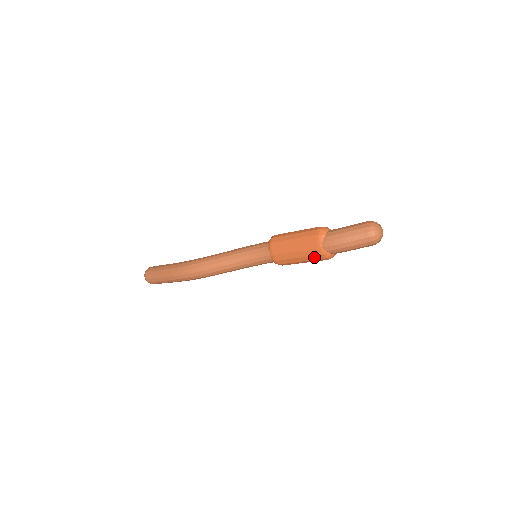
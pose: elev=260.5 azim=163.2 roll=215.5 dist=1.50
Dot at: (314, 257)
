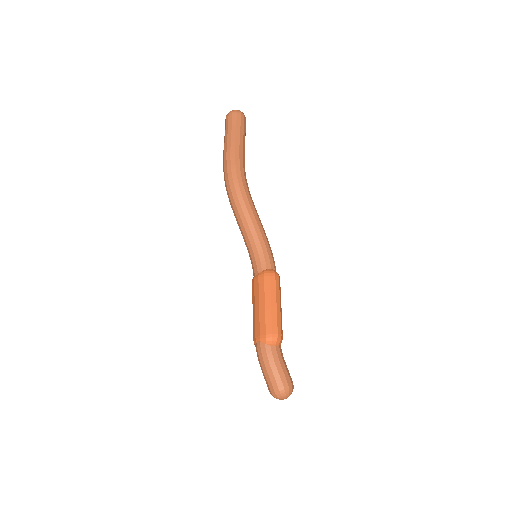
Dot at: (253, 330)
